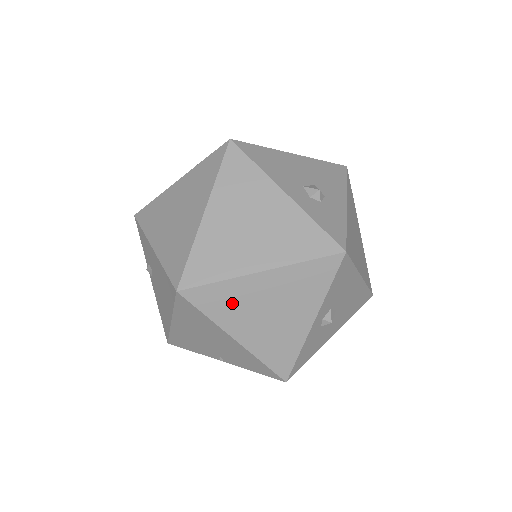
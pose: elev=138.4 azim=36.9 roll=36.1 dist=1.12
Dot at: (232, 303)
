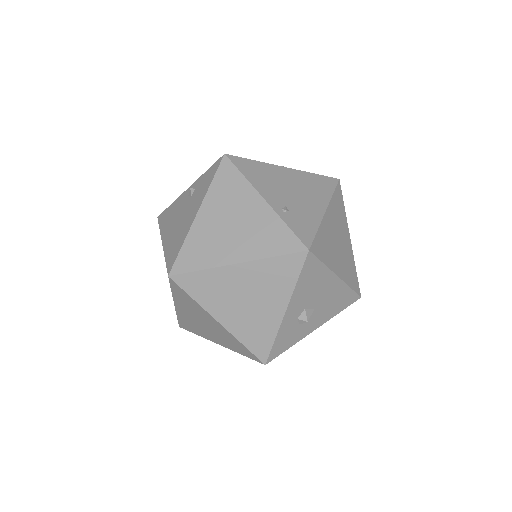
Dot at: (190, 305)
